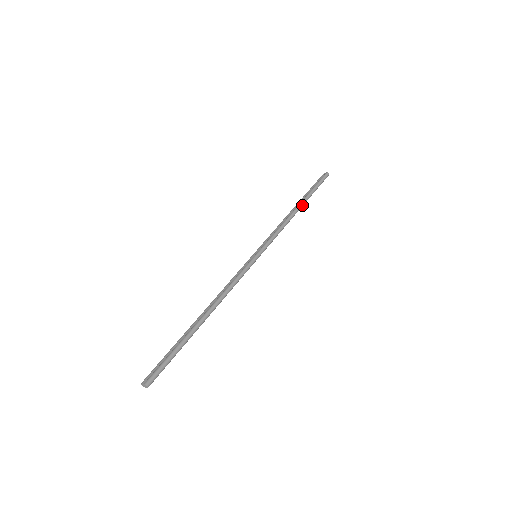
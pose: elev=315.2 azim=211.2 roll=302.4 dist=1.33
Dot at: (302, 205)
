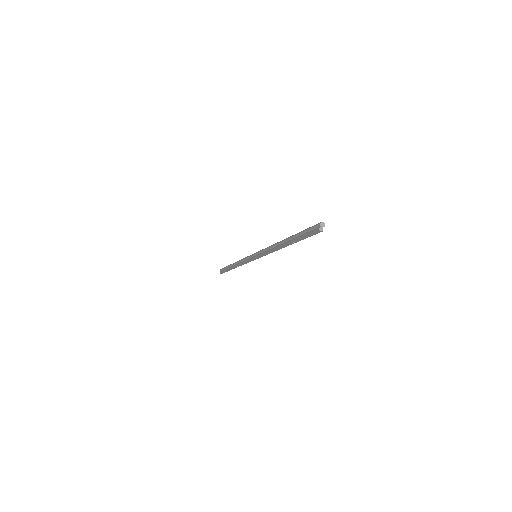
Dot at: occluded
